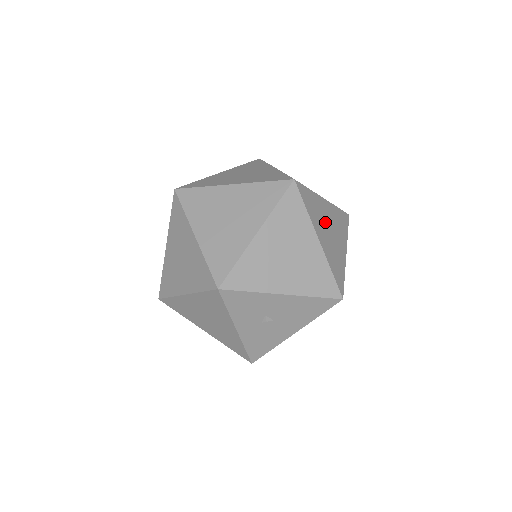
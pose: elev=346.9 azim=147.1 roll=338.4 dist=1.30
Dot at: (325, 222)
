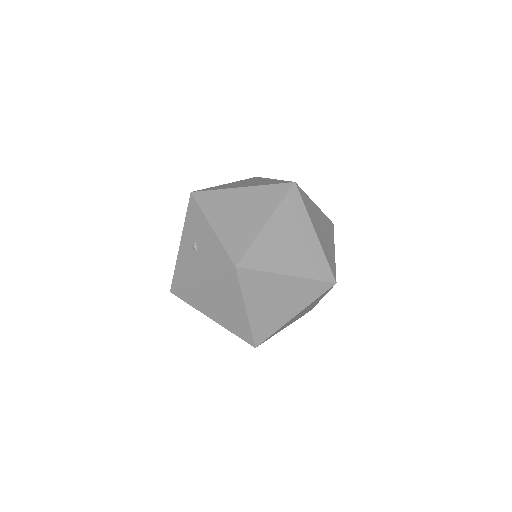
Dot at: (293, 233)
